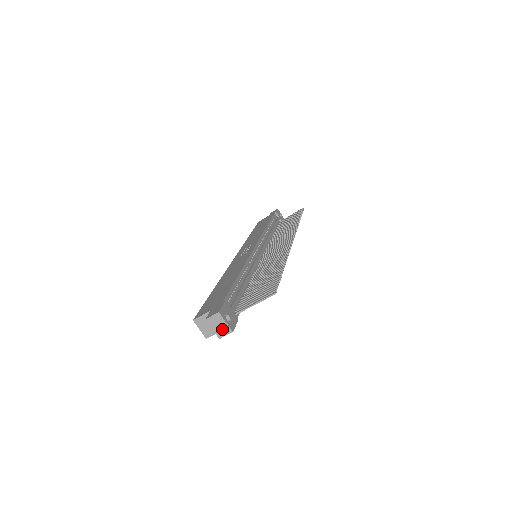
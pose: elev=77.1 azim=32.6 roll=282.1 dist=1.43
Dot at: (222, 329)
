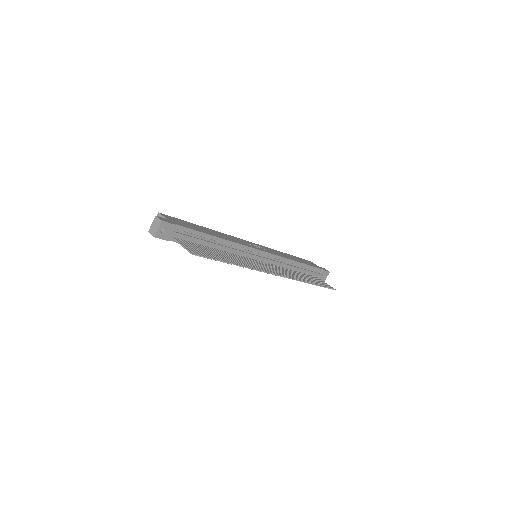
Dot at: (154, 229)
